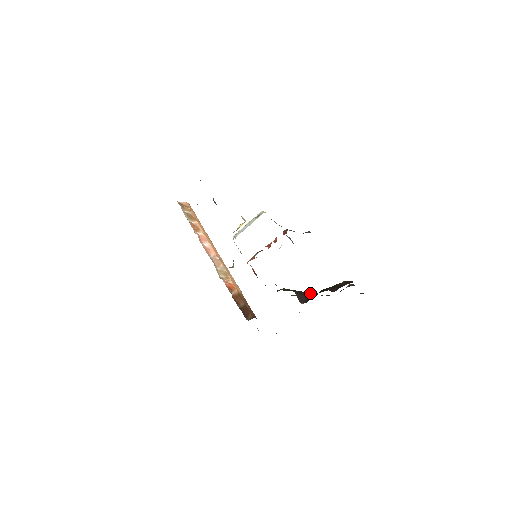
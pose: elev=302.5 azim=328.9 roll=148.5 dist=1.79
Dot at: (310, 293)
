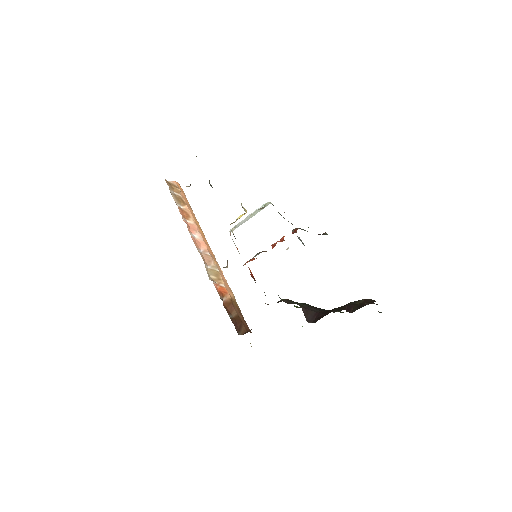
Dot at: (319, 308)
